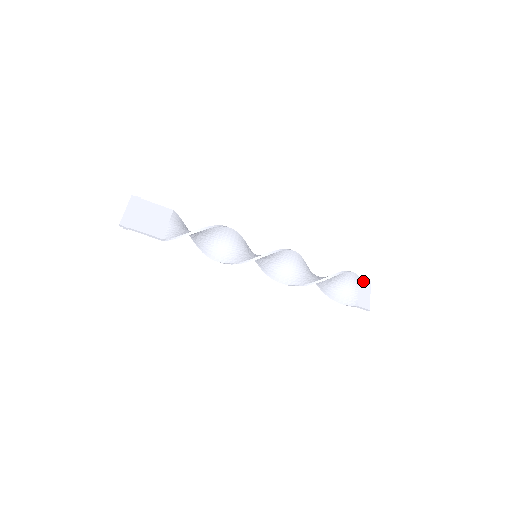
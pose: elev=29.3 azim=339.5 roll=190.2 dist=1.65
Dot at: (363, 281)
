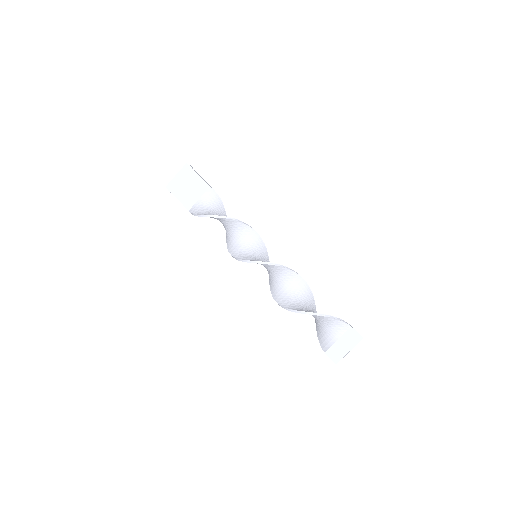
Dot at: (353, 333)
